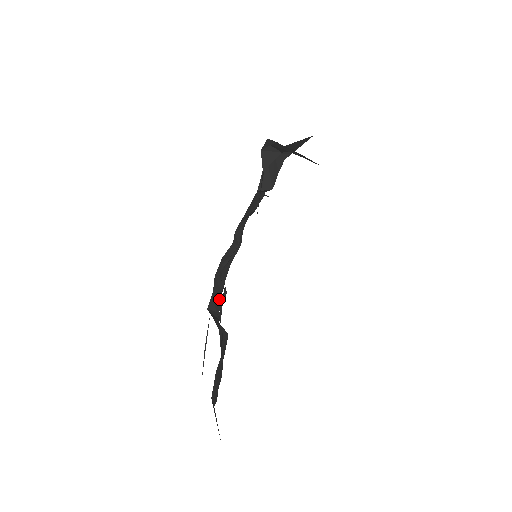
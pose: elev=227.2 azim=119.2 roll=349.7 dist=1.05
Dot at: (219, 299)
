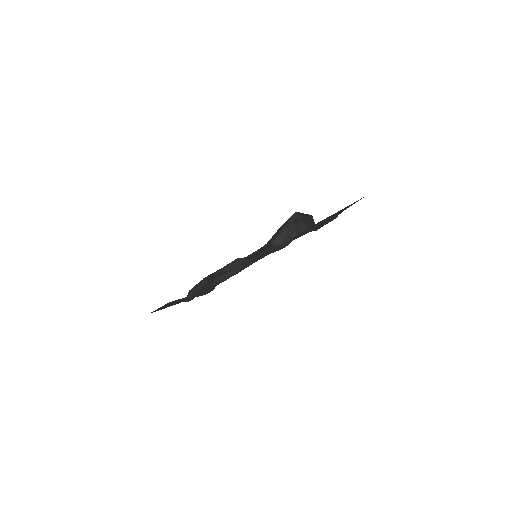
Dot at: occluded
